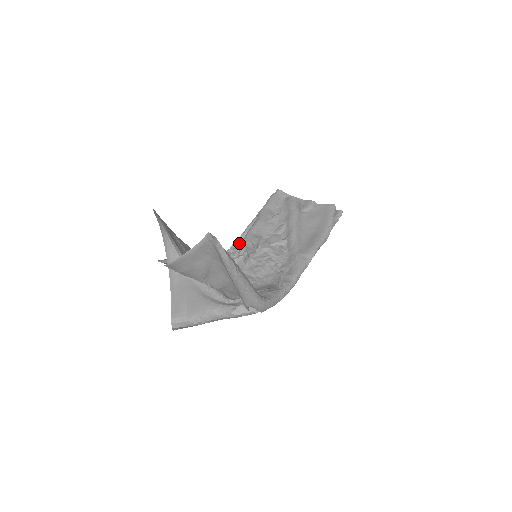
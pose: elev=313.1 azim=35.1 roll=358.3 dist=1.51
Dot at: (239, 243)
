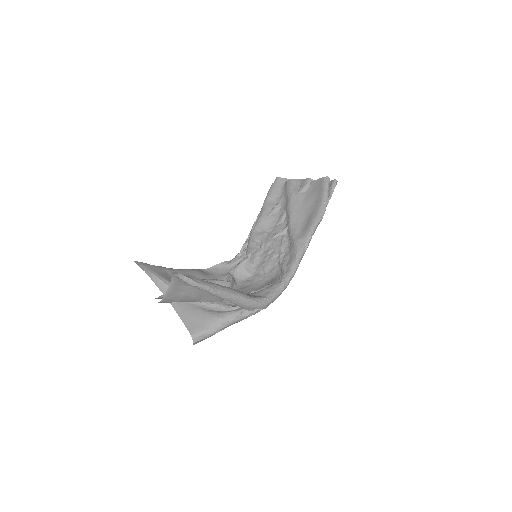
Dot at: (247, 244)
